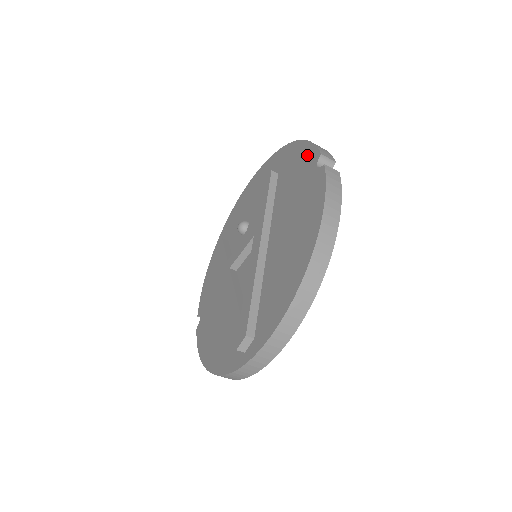
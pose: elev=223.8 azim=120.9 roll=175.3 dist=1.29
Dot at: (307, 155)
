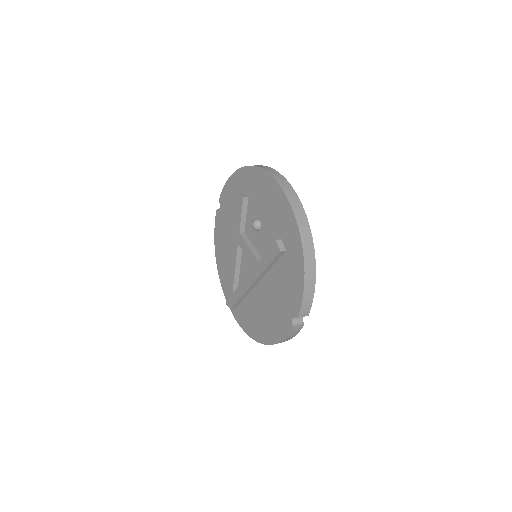
Dot at: (296, 296)
